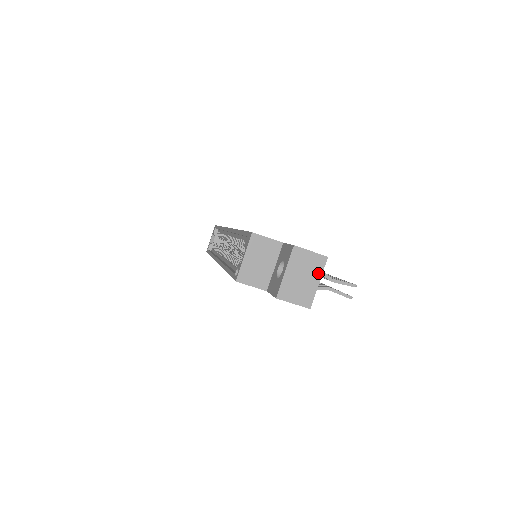
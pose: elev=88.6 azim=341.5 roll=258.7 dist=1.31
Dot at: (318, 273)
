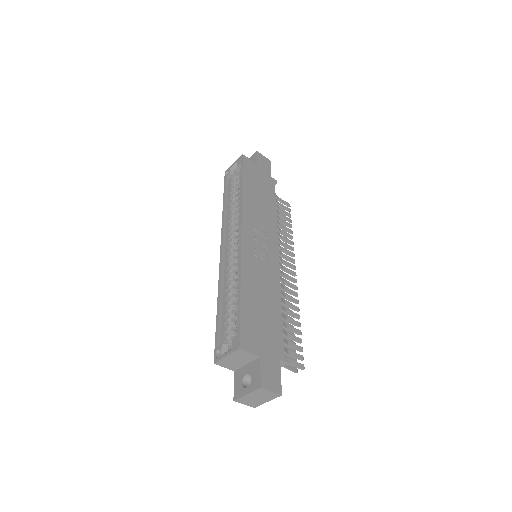
Dot at: (270, 399)
